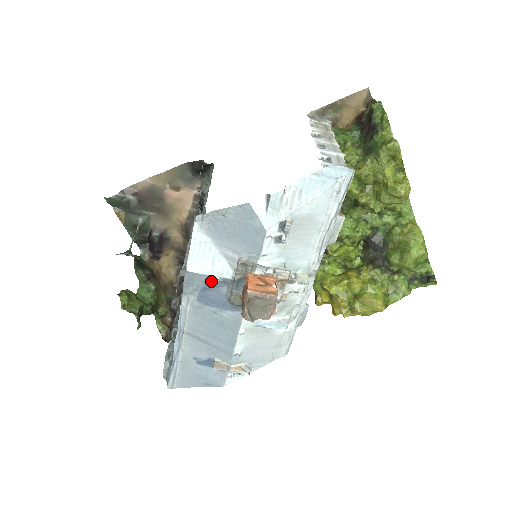
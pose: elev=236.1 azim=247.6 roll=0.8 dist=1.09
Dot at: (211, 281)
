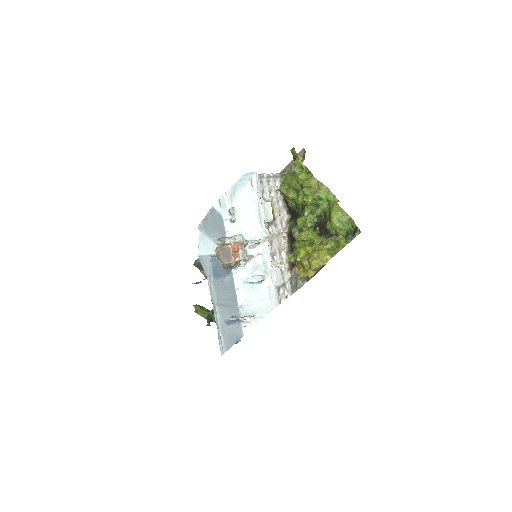
Dot at: (213, 260)
